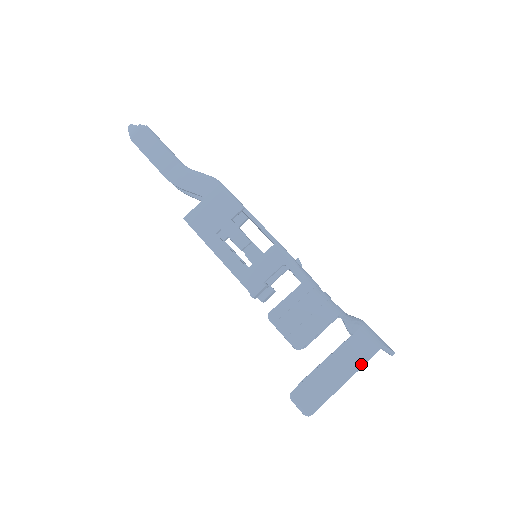
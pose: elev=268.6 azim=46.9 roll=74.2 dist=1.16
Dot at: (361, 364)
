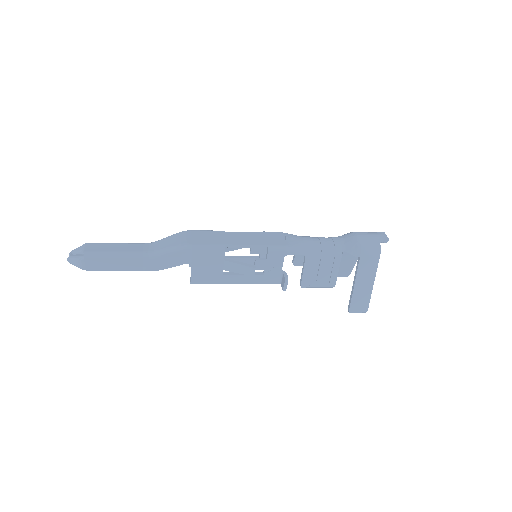
Dot at: (376, 267)
